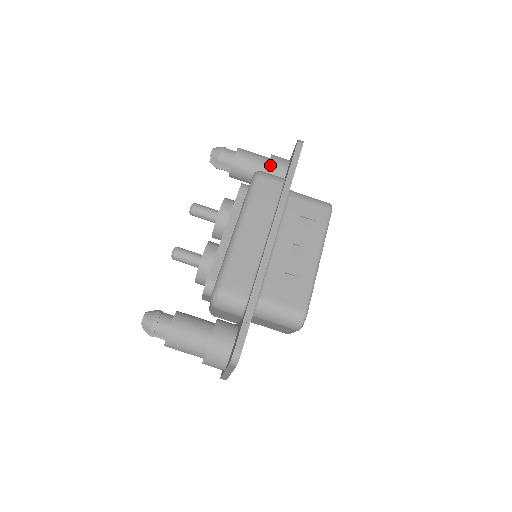
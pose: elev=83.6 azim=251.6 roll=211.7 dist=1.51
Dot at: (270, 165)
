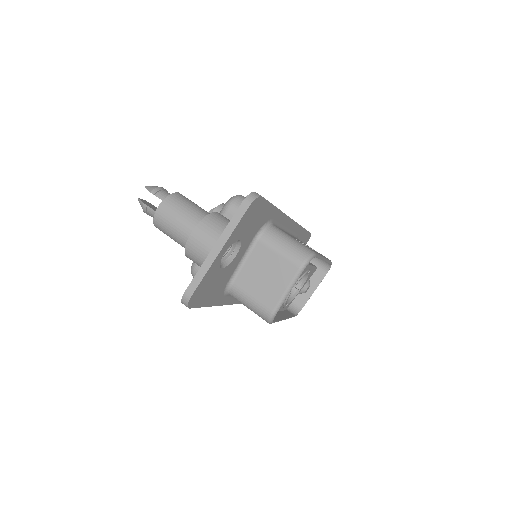
Dot at: occluded
